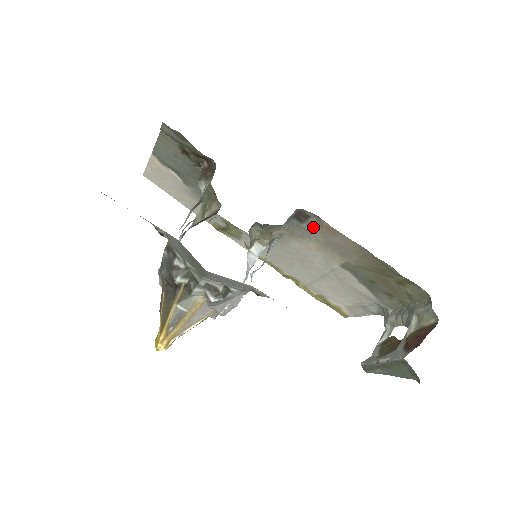
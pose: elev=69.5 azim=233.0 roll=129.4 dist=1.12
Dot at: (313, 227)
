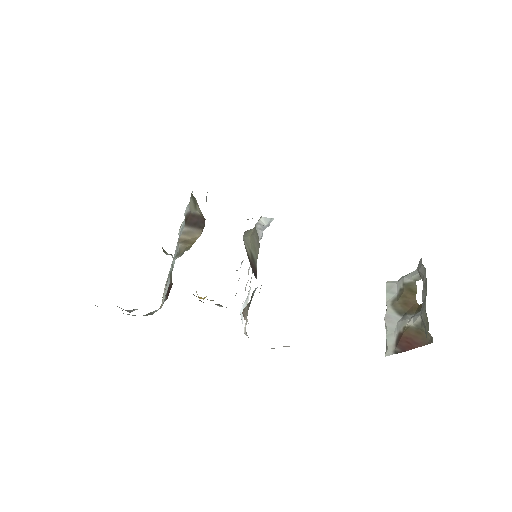
Dot at: occluded
